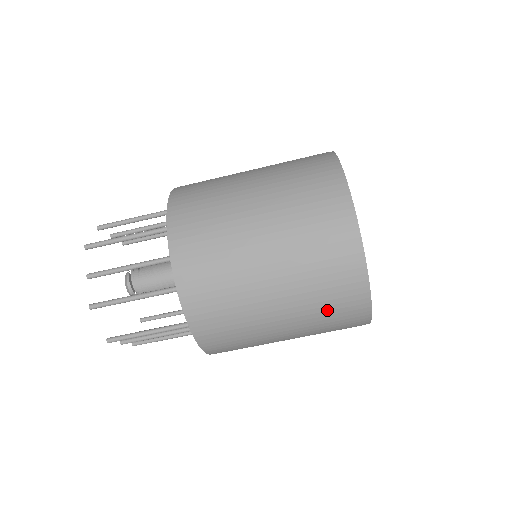
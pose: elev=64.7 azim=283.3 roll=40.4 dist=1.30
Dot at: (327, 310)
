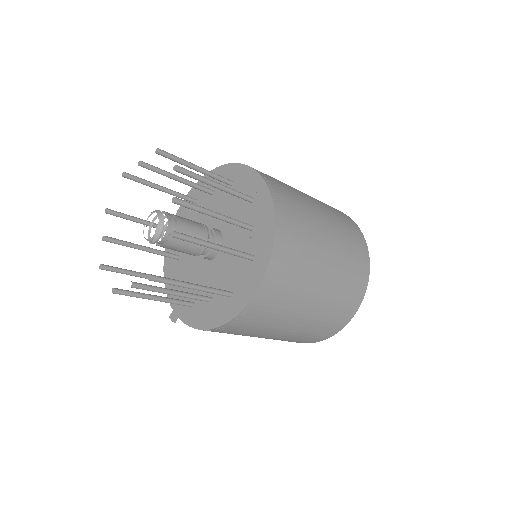
Dot at: (326, 322)
